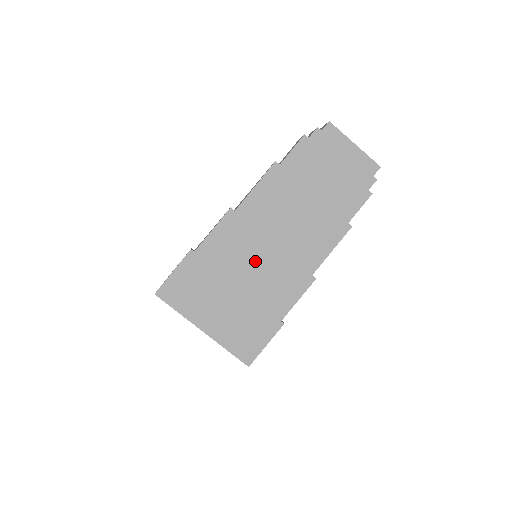
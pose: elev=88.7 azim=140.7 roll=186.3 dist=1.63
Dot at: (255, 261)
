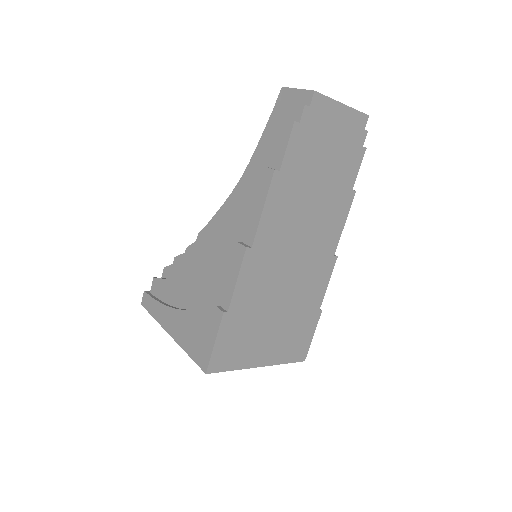
Dot at: (285, 279)
